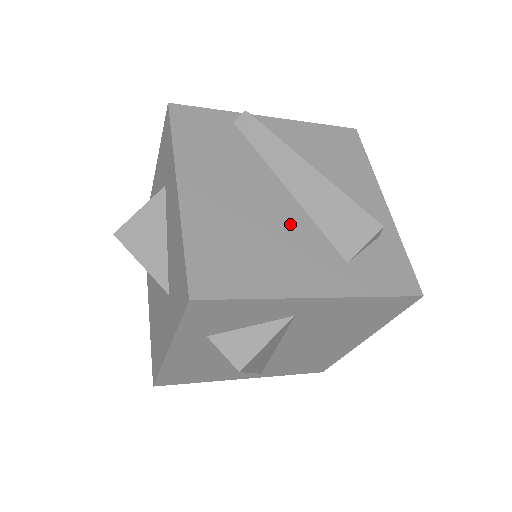
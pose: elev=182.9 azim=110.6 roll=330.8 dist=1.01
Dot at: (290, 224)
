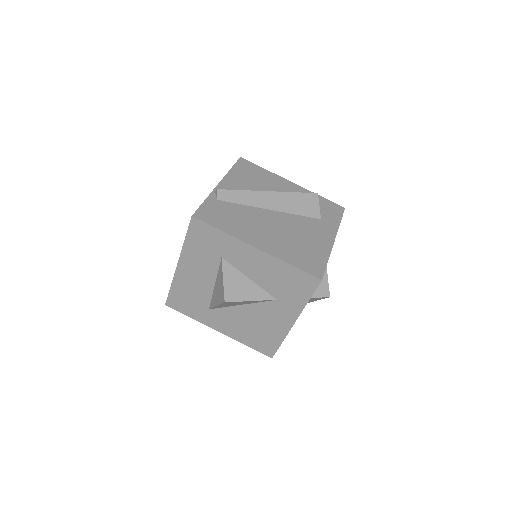
Dot at: (293, 223)
